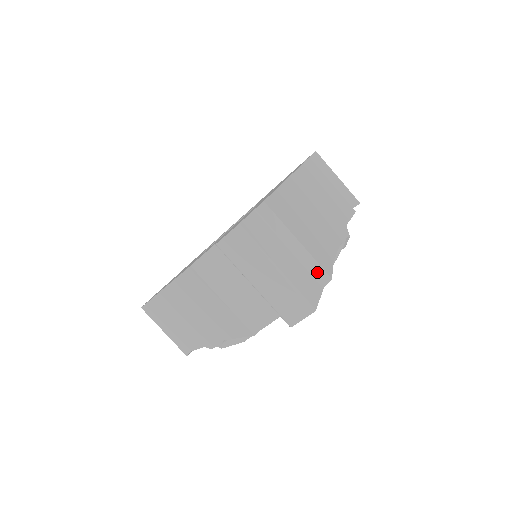
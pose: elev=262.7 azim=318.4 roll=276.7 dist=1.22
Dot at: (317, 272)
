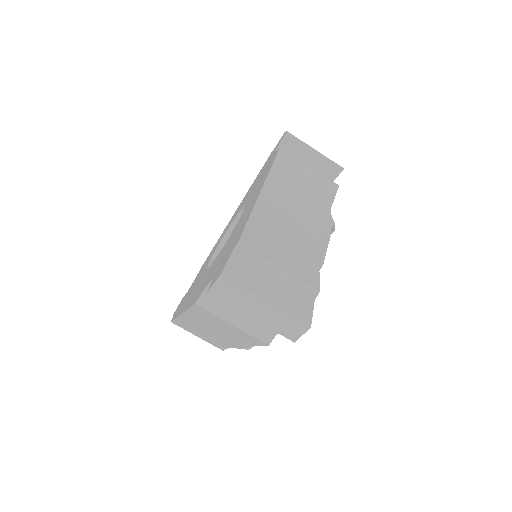
Dot at: (305, 289)
